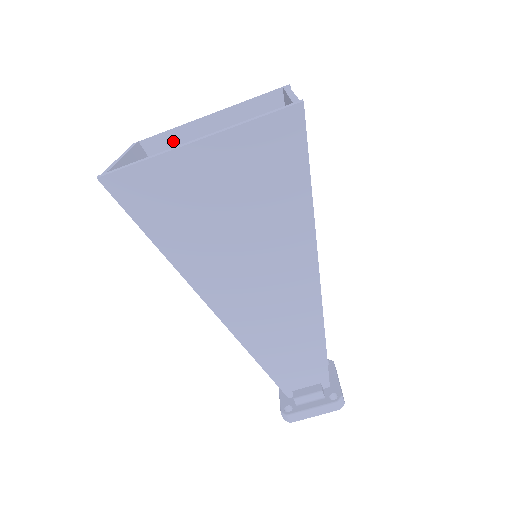
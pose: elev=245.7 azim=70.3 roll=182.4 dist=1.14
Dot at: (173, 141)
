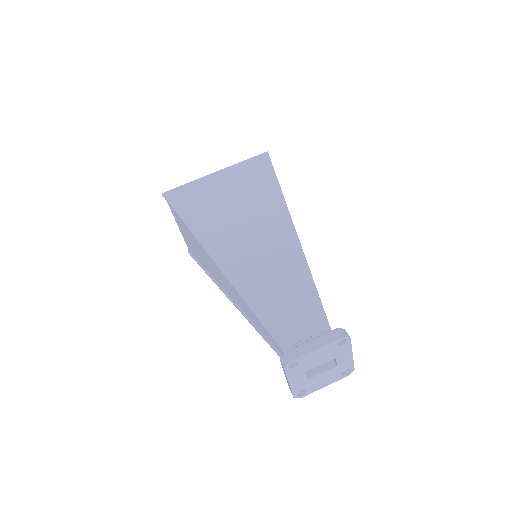
Dot at: occluded
